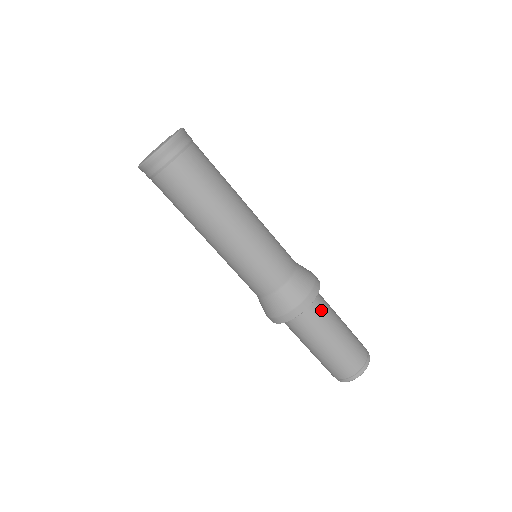
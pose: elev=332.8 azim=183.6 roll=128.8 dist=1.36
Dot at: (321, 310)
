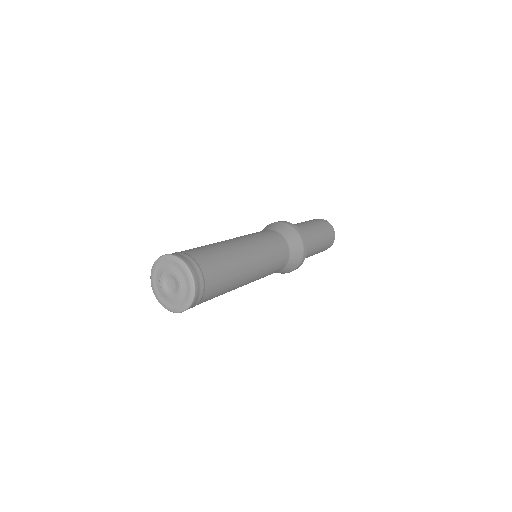
Dot at: (307, 243)
